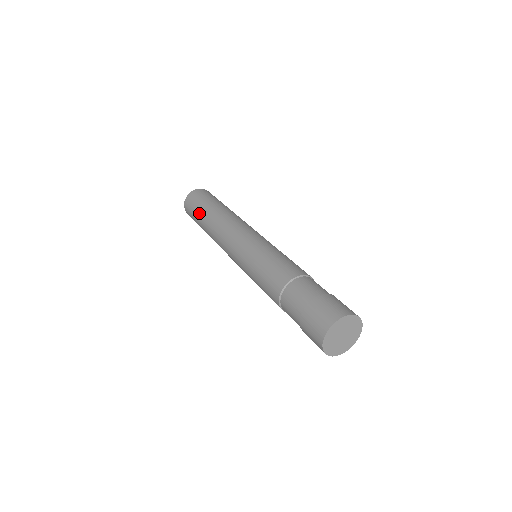
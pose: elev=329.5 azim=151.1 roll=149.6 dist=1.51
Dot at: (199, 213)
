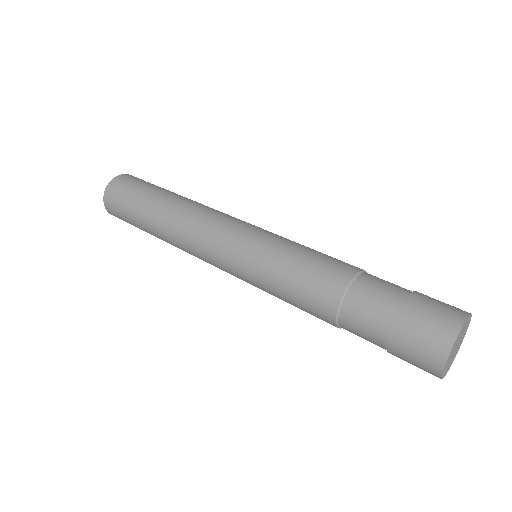
Dot at: (137, 217)
